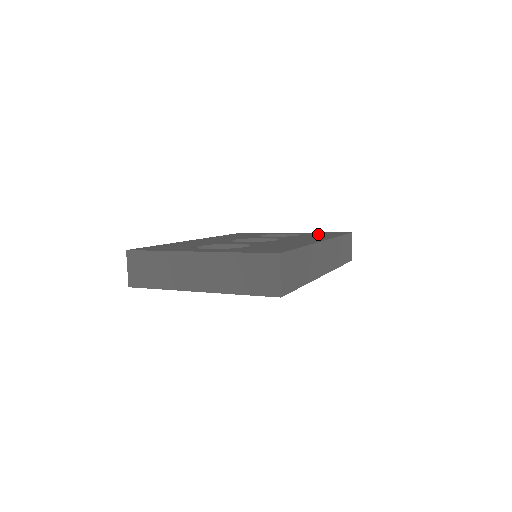
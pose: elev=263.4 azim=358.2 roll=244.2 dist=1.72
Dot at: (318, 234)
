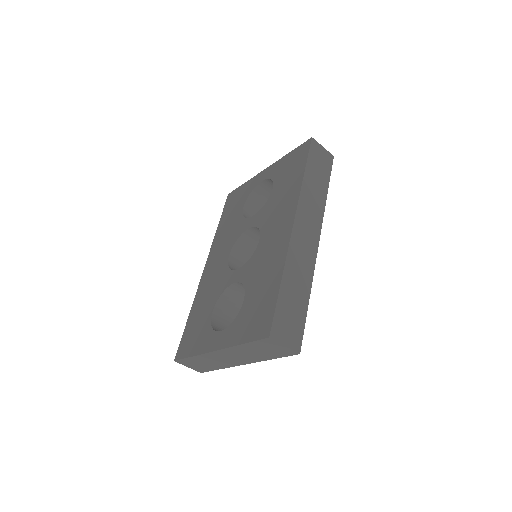
Dot at: (285, 174)
